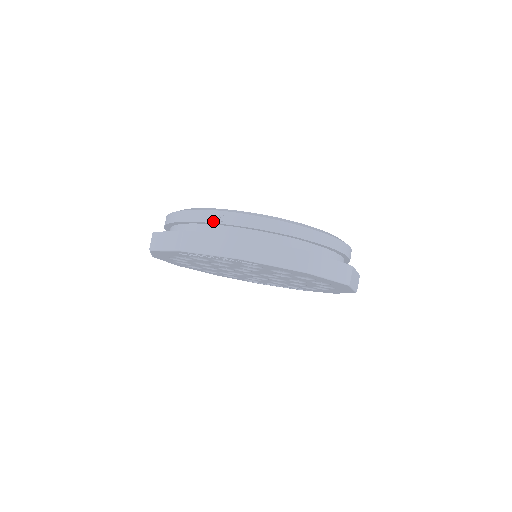
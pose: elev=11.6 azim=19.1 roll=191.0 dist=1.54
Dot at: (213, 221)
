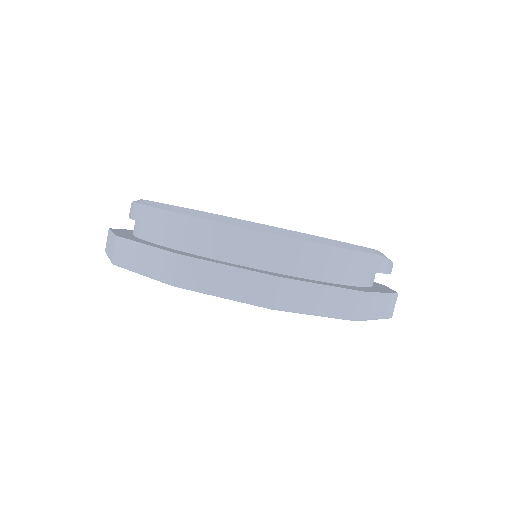
Dot at: (129, 215)
